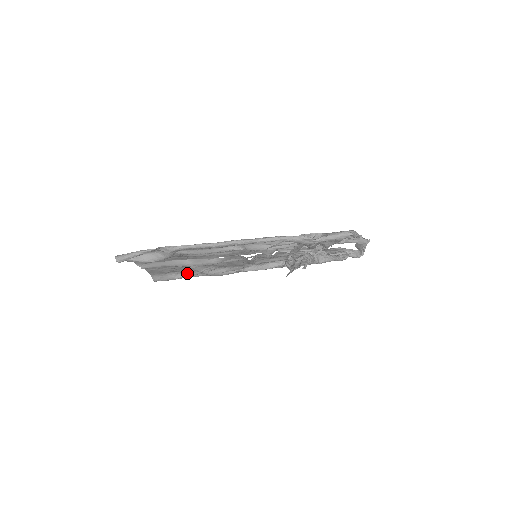
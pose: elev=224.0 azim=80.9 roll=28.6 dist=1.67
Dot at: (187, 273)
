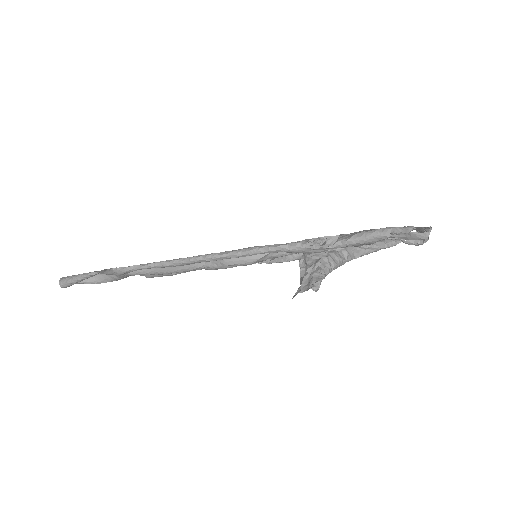
Dot at: occluded
